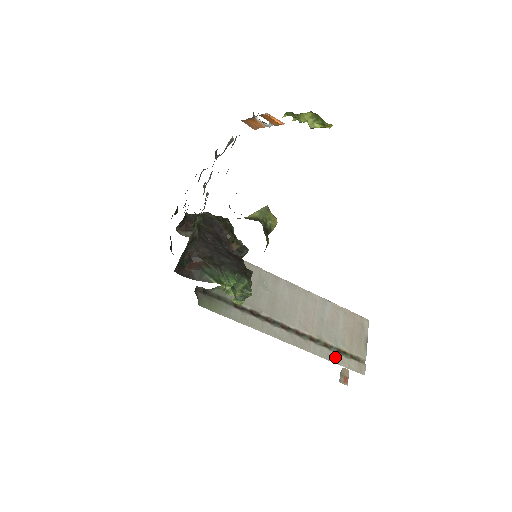
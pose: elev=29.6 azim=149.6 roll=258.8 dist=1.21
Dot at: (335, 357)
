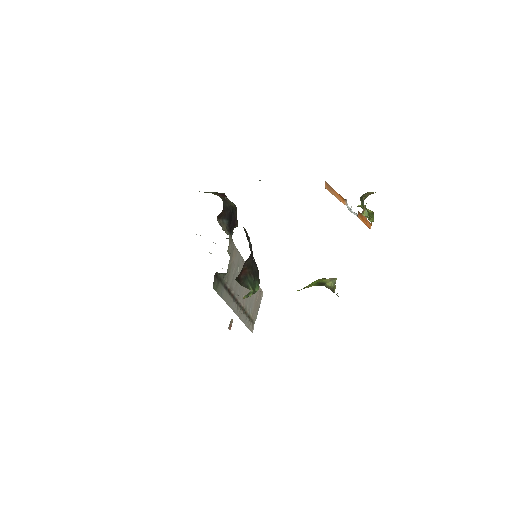
Dot at: (247, 321)
